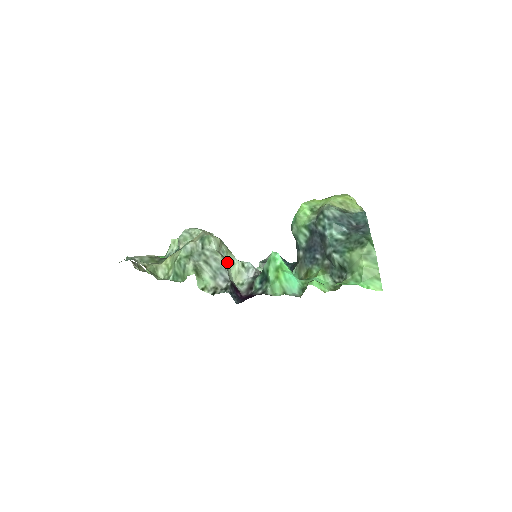
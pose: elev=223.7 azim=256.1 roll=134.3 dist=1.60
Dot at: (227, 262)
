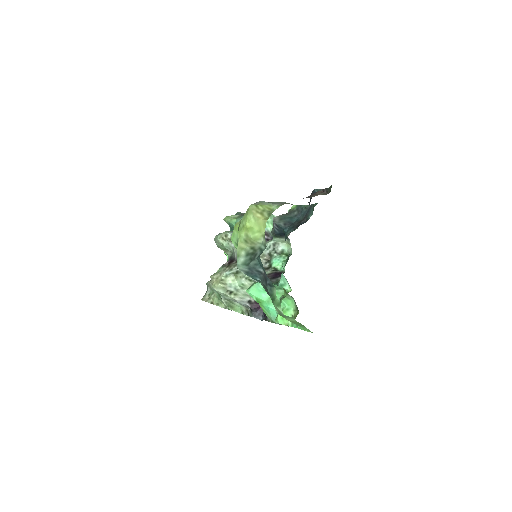
Dot at: (237, 293)
